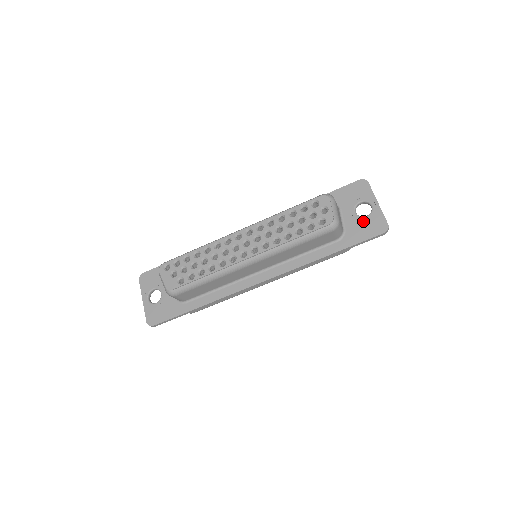
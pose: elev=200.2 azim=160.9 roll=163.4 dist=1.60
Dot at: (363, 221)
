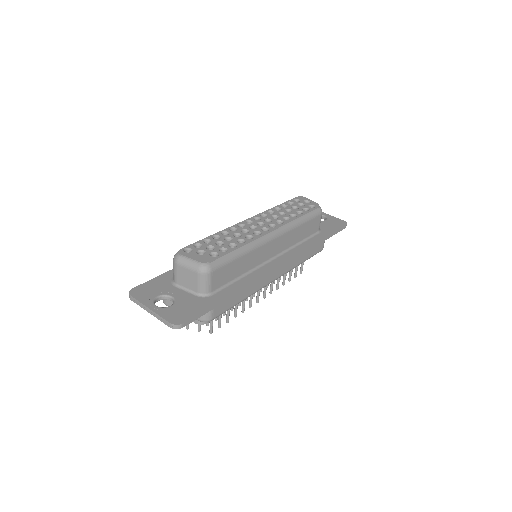
Dot at: (326, 222)
